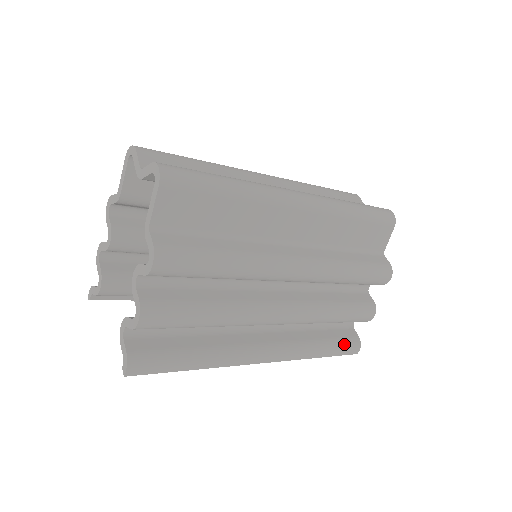
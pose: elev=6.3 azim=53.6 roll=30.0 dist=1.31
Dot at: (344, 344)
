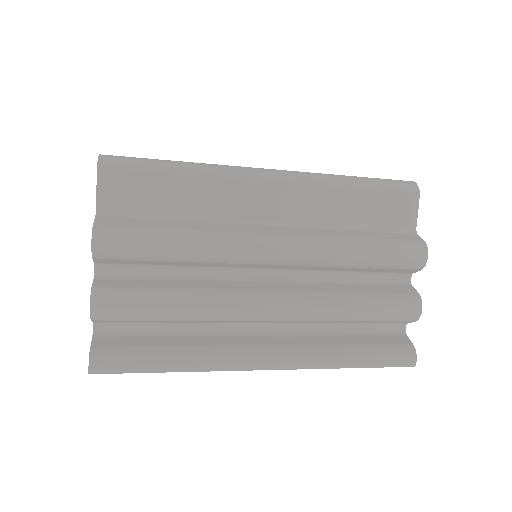
Dot at: (388, 351)
